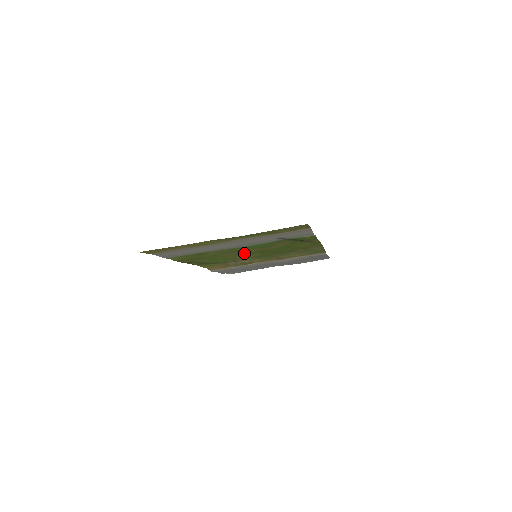
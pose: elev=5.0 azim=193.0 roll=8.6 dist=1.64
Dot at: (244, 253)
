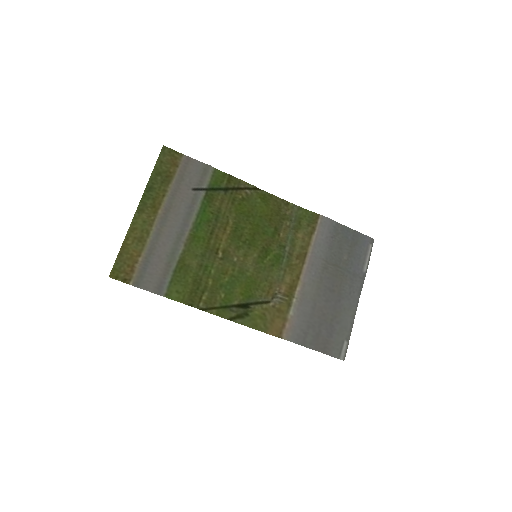
Dot at: (231, 253)
